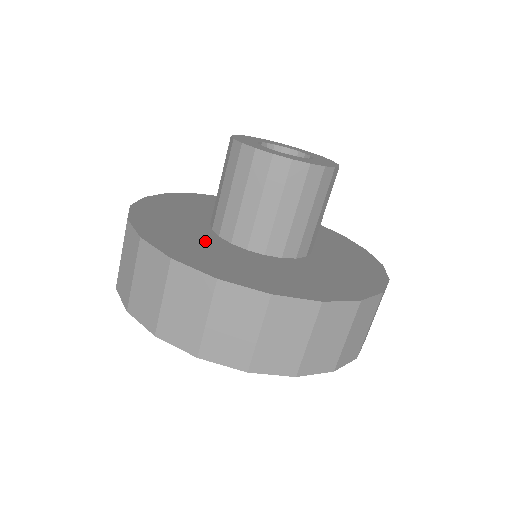
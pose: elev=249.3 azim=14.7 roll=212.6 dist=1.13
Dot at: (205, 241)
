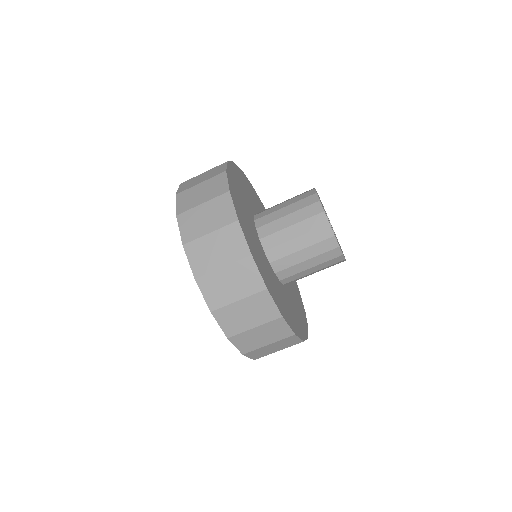
Dot at: (247, 211)
